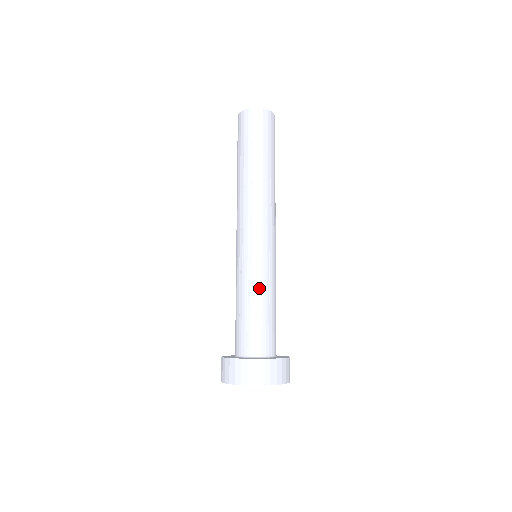
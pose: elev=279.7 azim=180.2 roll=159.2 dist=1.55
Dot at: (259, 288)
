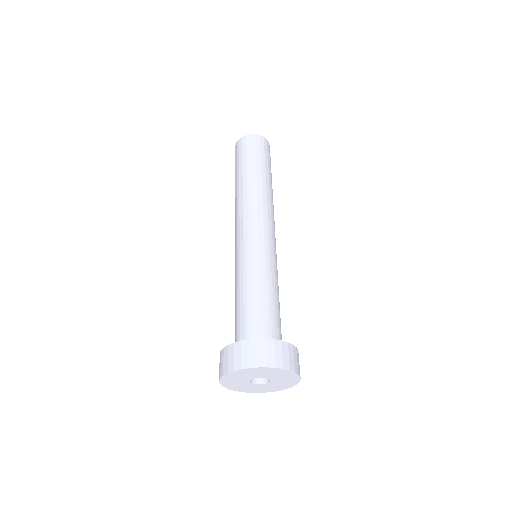
Dot at: (250, 277)
